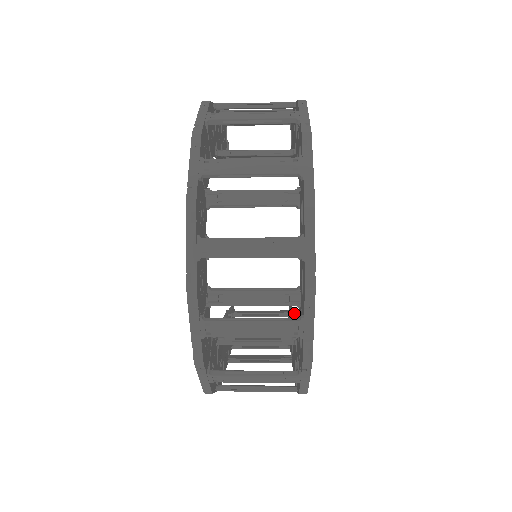
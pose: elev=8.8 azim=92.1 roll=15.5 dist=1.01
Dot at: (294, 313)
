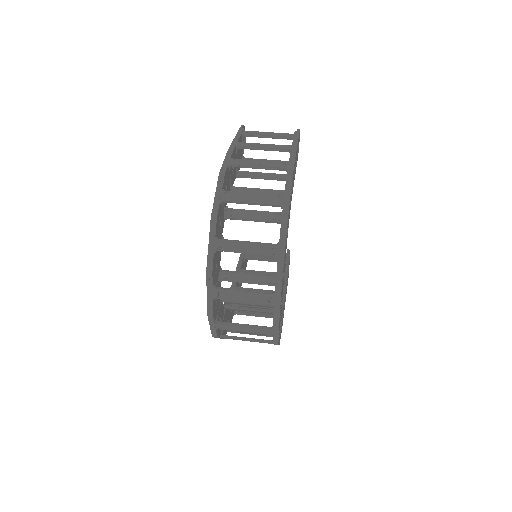
Dot at: (288, 262)
